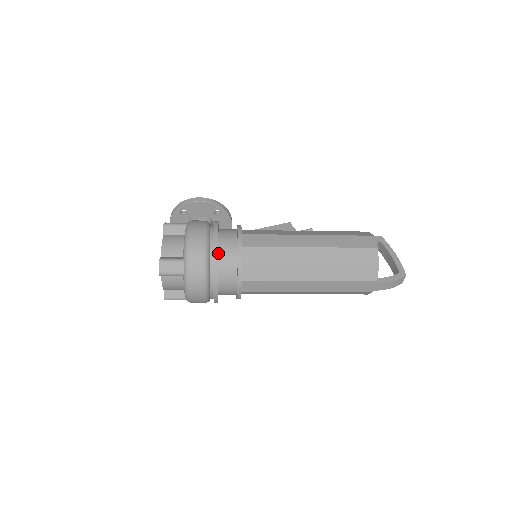
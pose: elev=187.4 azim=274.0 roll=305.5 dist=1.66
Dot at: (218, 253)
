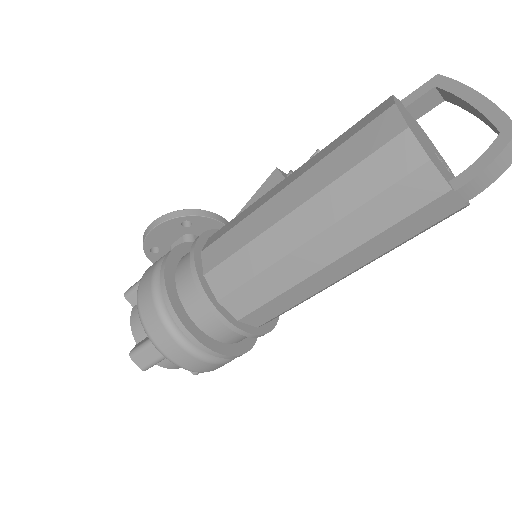
Dot at: (182, 304)
